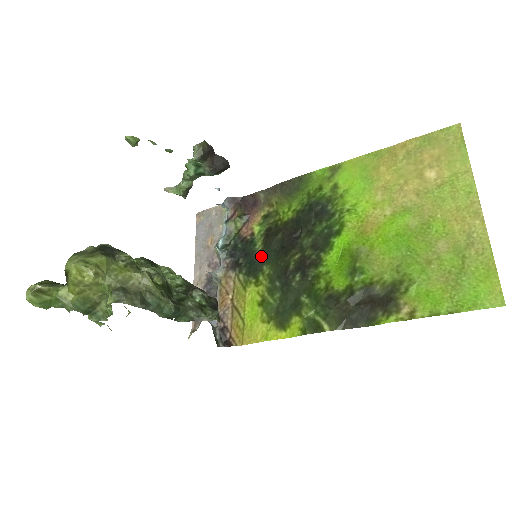
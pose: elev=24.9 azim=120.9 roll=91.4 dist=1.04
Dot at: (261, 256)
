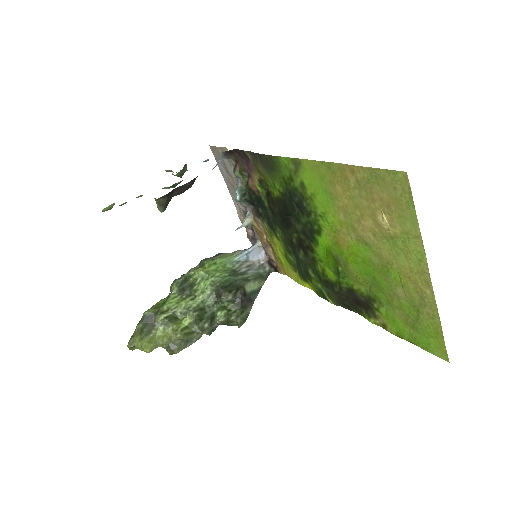
Dot at: (272, 216)
